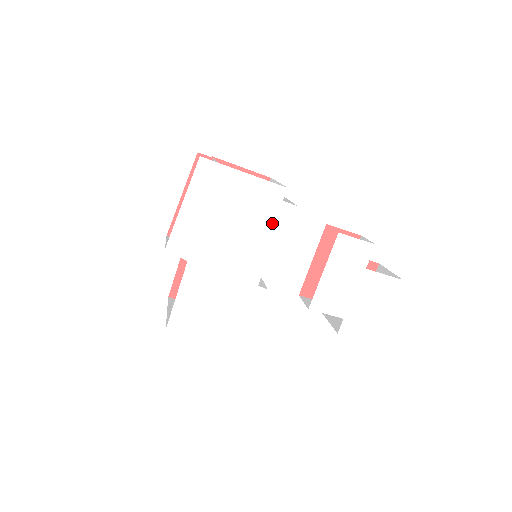
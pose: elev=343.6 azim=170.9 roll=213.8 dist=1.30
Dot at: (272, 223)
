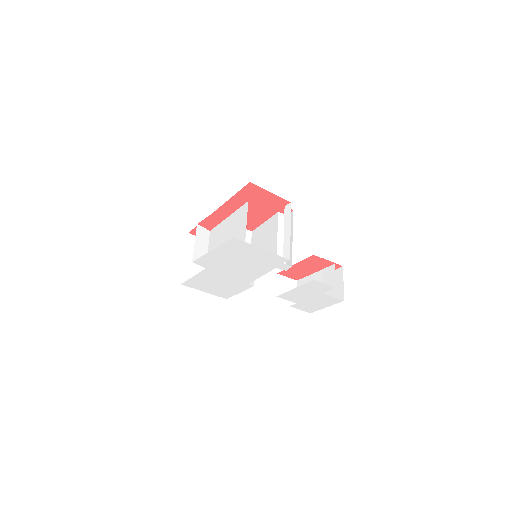
Dot at: (270, 268)
